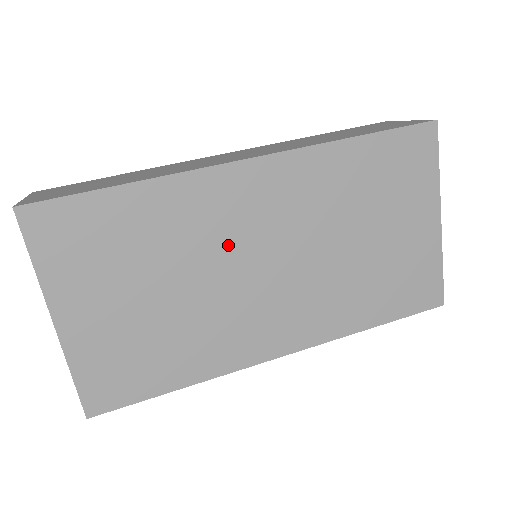
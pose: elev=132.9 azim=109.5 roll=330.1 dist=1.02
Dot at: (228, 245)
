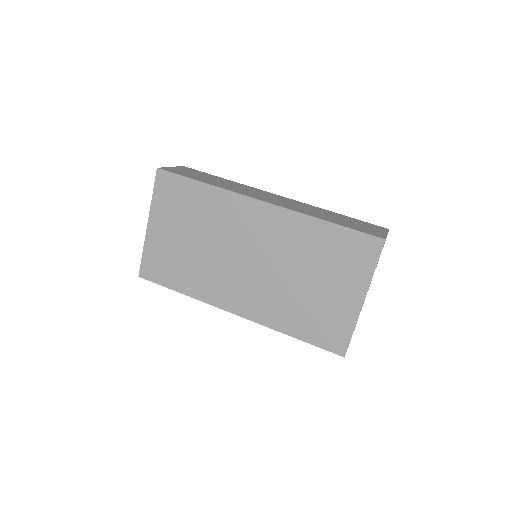
Dot at: (234, 238)
